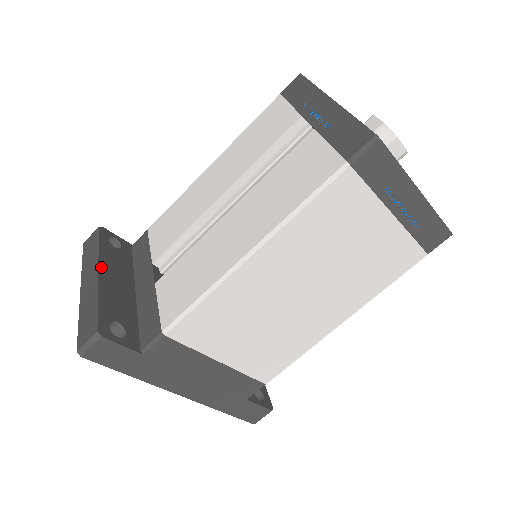
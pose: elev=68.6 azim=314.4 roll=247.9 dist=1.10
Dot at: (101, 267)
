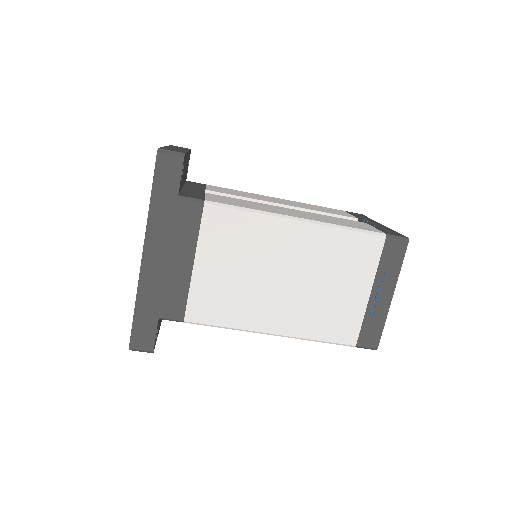
Dot at: (188, 153)
